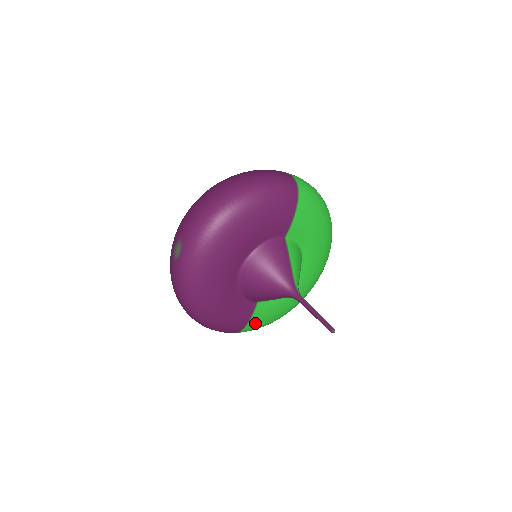
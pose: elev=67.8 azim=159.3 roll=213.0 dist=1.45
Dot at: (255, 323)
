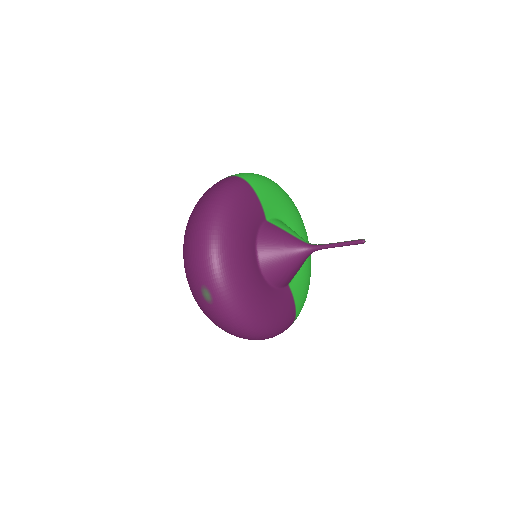
Dot at: (299, 303)
